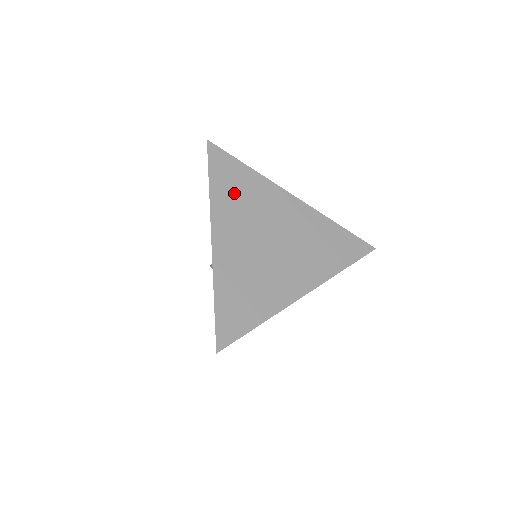
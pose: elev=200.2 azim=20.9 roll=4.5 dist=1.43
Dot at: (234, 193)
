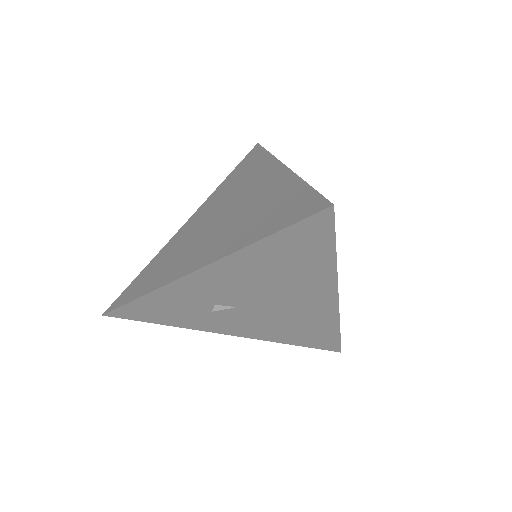
Dot at: (236, 179)
